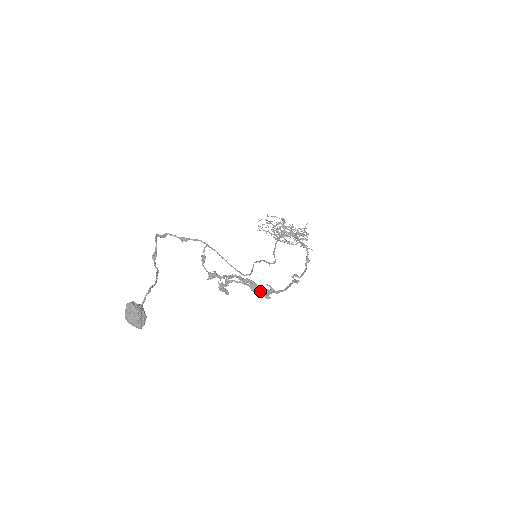
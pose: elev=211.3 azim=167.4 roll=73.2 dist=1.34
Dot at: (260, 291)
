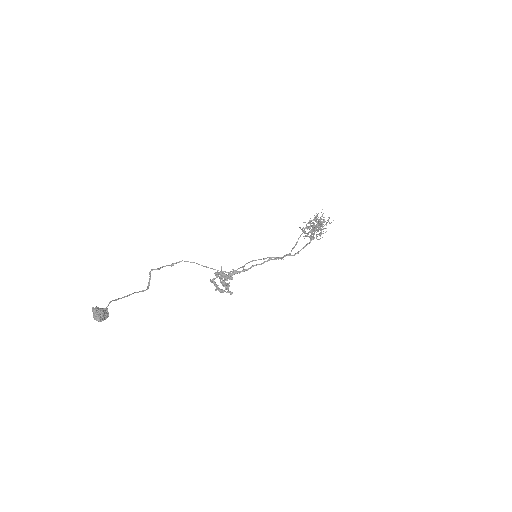
Dot at: (228, 277)
